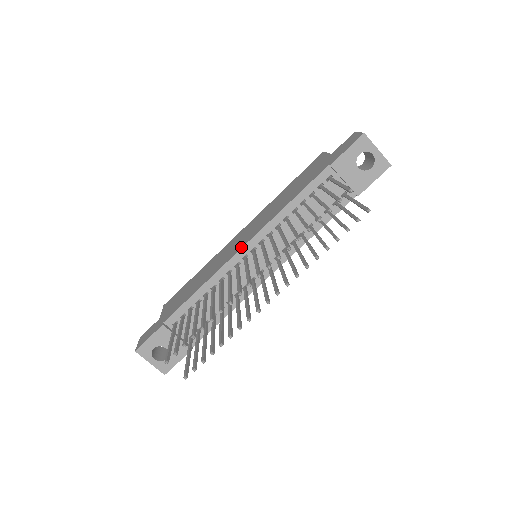
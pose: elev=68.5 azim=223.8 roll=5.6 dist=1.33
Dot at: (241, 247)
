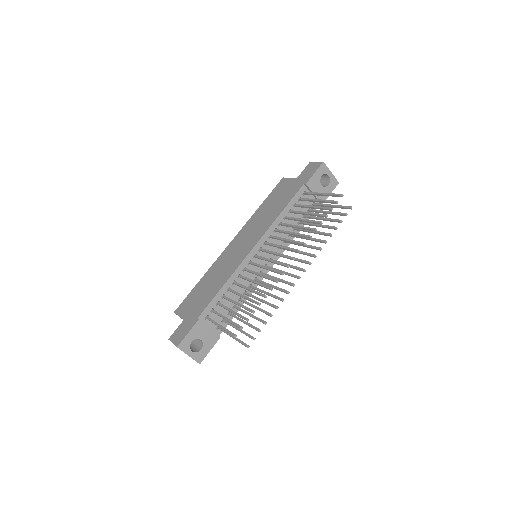
Dot at: (251, 248)
